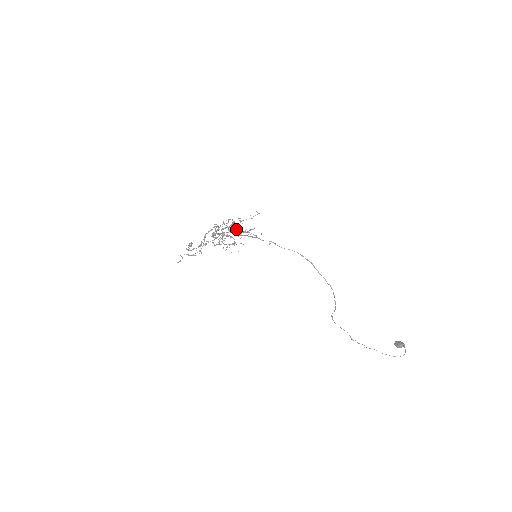
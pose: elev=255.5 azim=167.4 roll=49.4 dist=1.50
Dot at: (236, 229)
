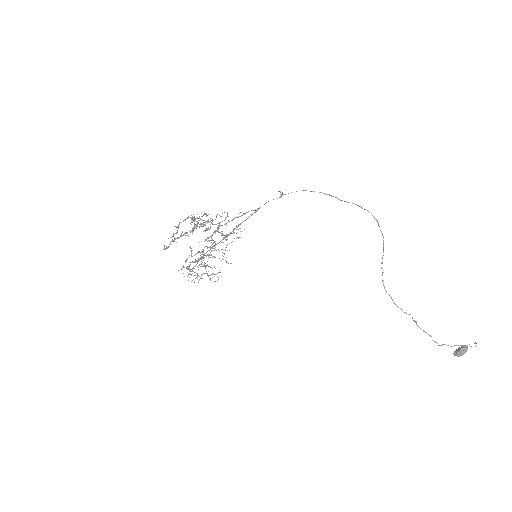
Dot at: occluded
